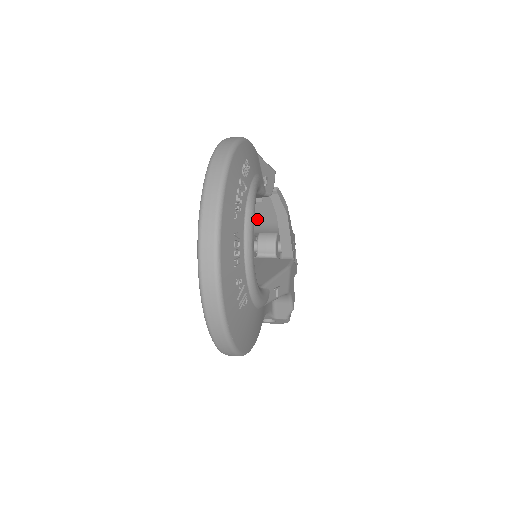
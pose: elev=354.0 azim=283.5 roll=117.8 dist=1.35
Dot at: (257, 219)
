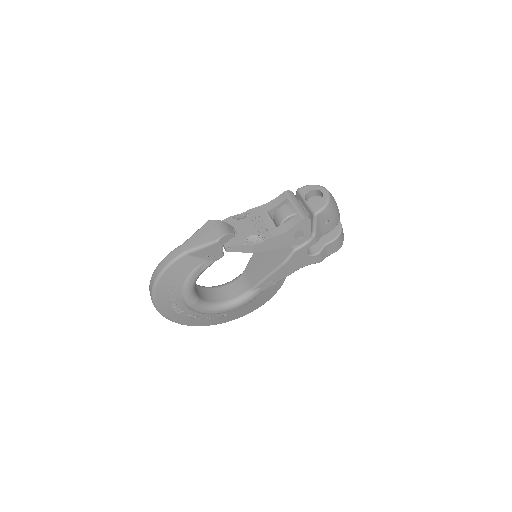
Dot at: occluded
